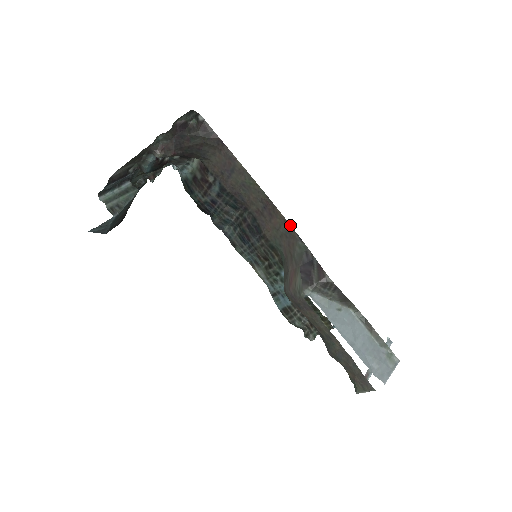
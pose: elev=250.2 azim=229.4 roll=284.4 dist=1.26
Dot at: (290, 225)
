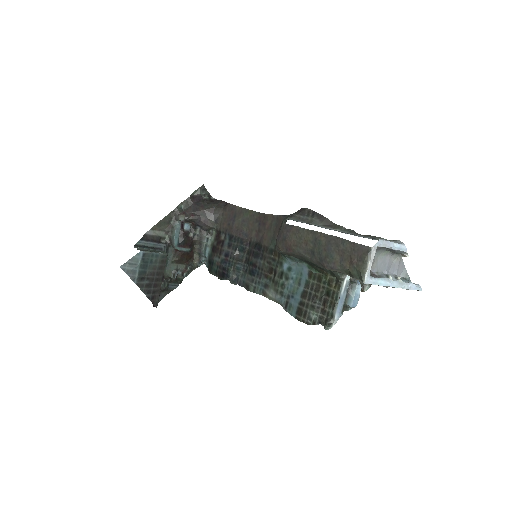
Dot at: (277, 215)
